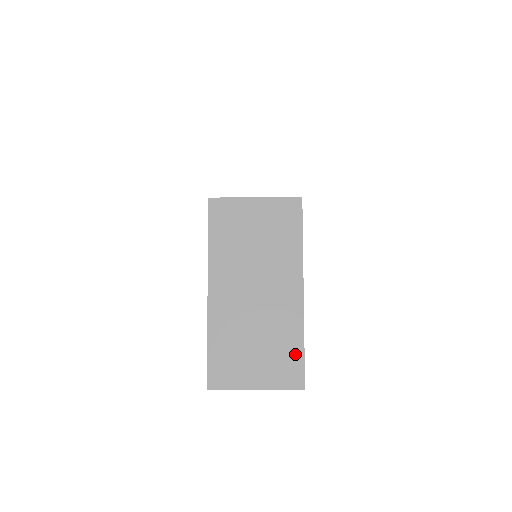
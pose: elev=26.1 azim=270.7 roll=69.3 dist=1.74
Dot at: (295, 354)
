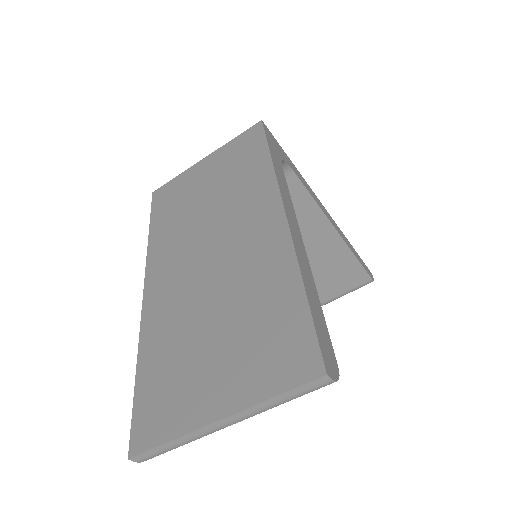
Dot at: (288, 310)
